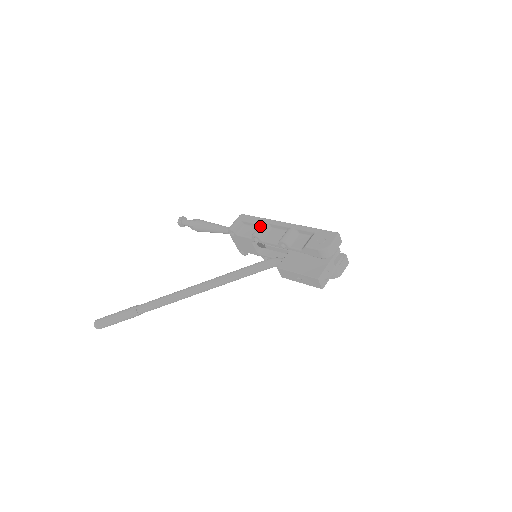
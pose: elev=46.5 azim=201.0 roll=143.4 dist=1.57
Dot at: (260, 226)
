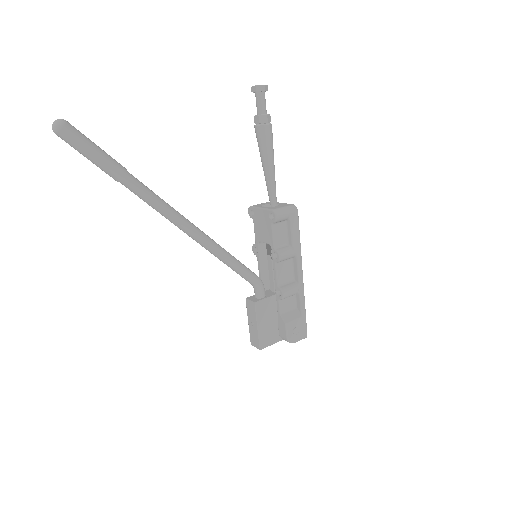
Dot at: (291, 253)
